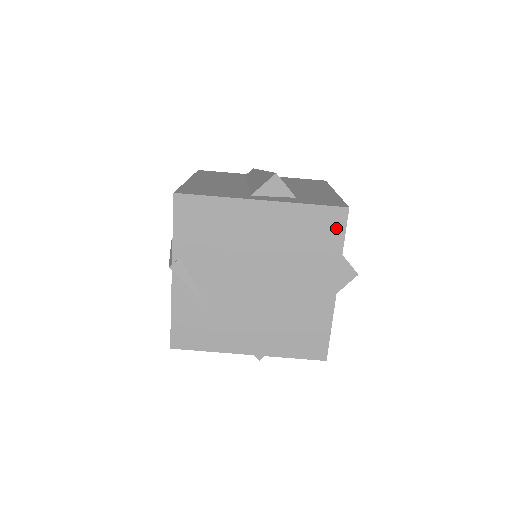
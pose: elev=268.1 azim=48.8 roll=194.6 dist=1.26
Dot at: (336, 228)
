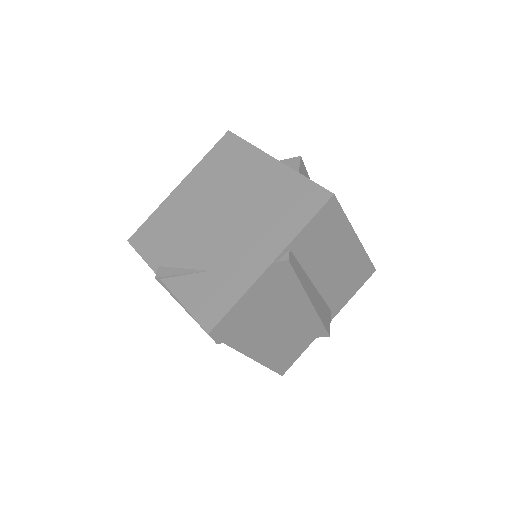
Dot at: (233, 144)
